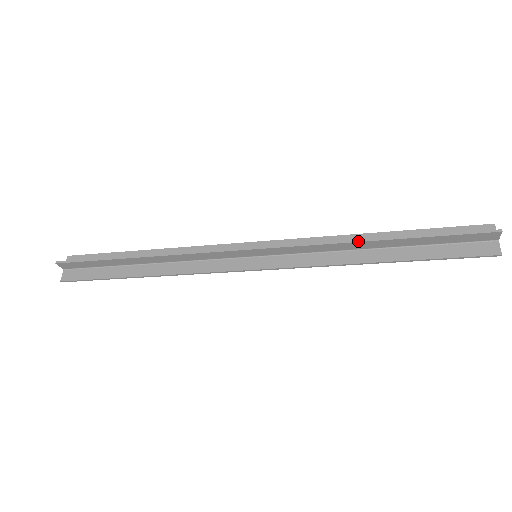
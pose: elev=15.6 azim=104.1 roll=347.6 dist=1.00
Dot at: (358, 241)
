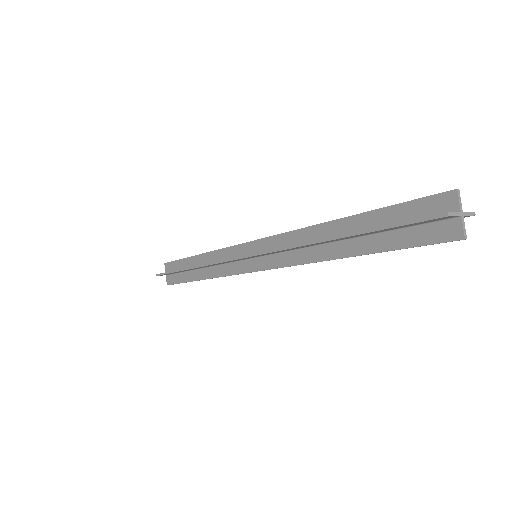
Dot at: (311, 243)
